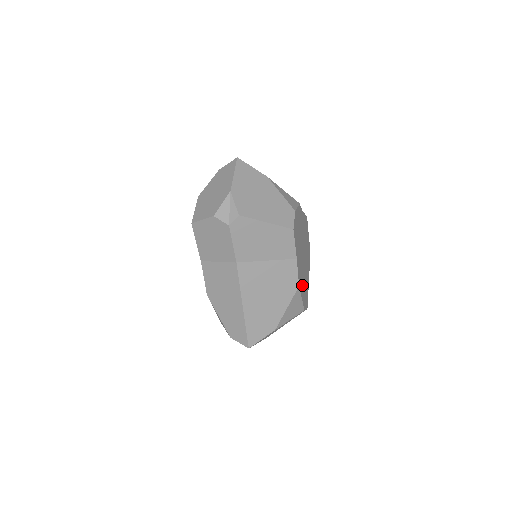
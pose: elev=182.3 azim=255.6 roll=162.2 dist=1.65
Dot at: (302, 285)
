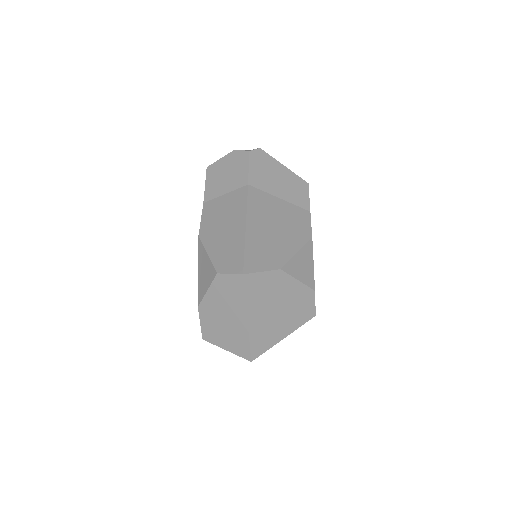
Dot at: occluded
